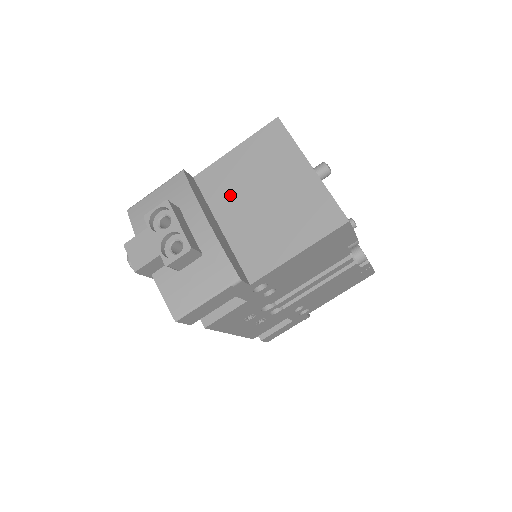
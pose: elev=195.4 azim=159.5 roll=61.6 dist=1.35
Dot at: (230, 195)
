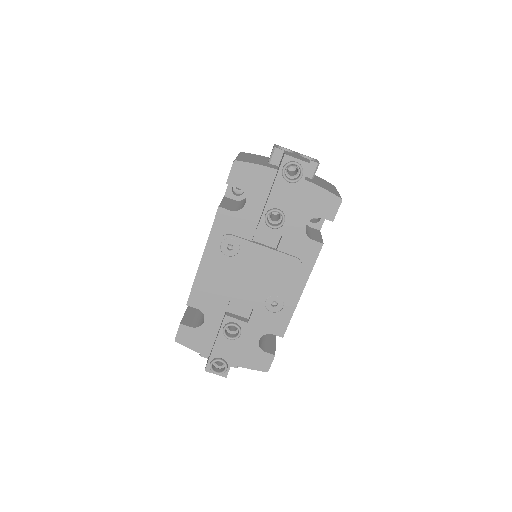
Dot at: occluded
